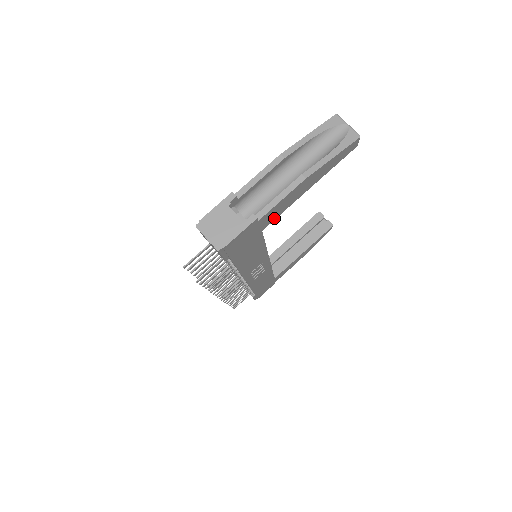
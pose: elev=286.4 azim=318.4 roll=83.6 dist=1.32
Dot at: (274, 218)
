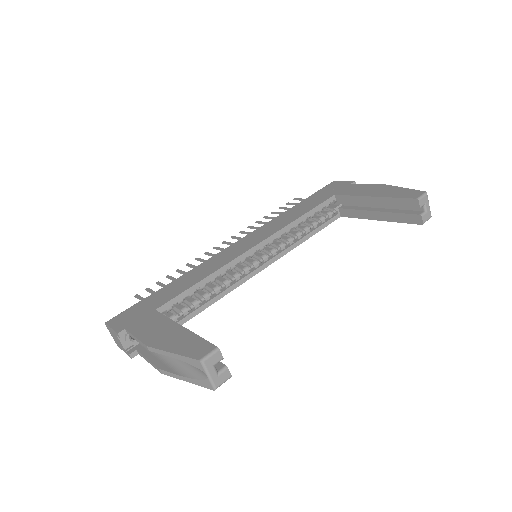
Dot at: occluded
